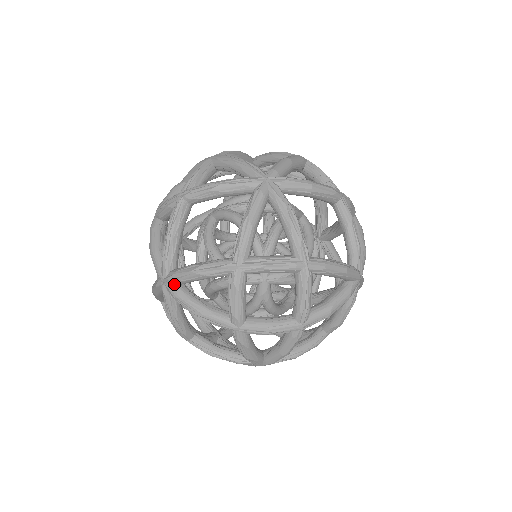
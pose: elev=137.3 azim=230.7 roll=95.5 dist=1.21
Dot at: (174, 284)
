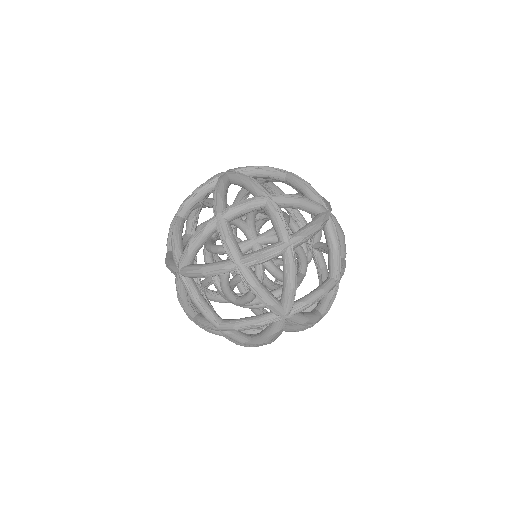
Dot at: (230, 175)
